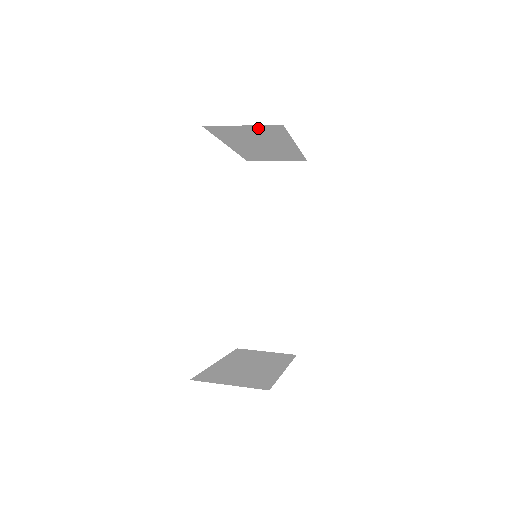
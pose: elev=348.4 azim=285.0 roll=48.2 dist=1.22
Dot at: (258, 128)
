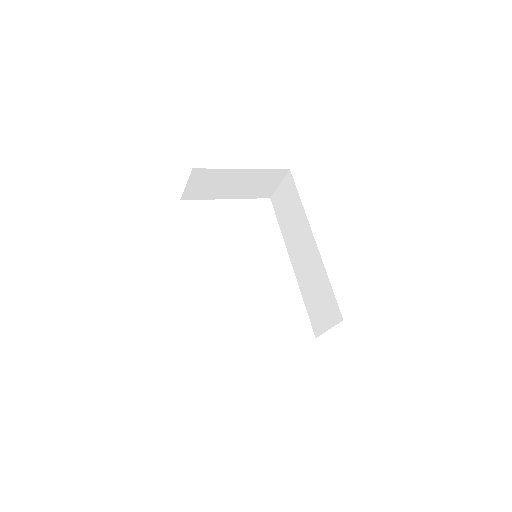
Dot at: (195, 180)
